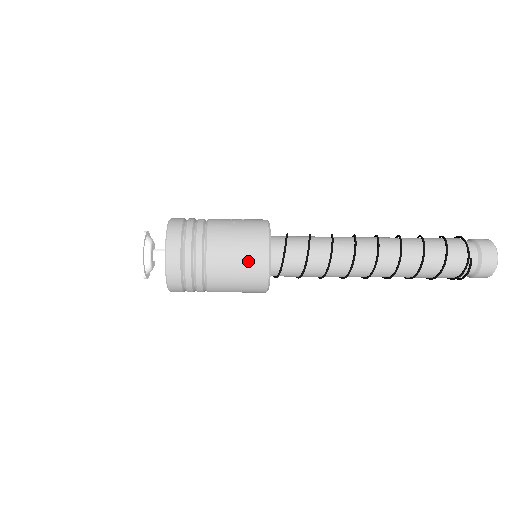
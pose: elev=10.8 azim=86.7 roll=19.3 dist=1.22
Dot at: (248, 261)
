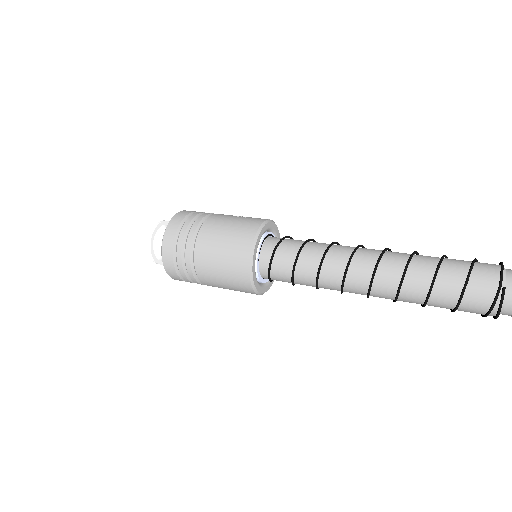
Dot at: (231, 252)
